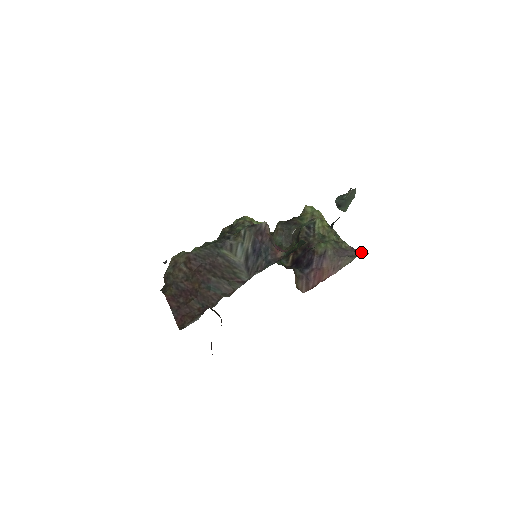
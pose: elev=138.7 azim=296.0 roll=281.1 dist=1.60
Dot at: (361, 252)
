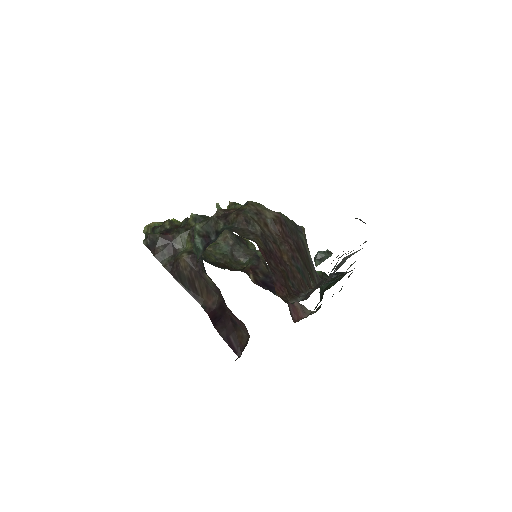
Dot at: occluded
